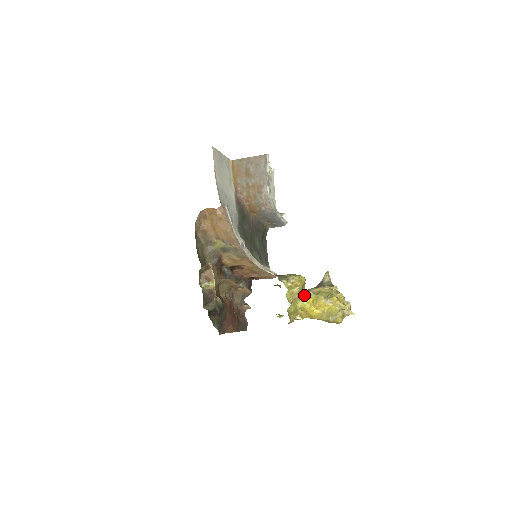
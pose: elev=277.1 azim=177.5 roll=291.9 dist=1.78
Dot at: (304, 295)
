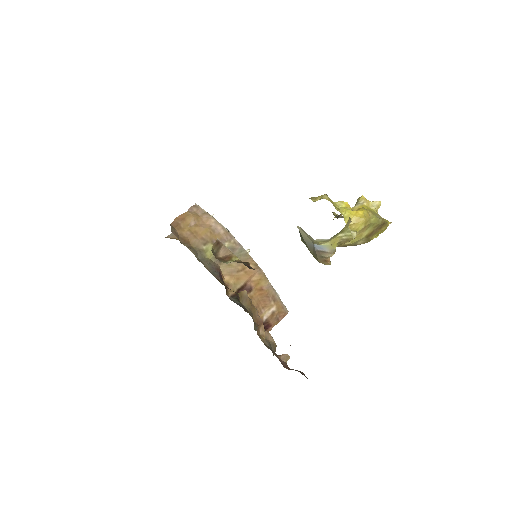
Dot at: (336, 202)
